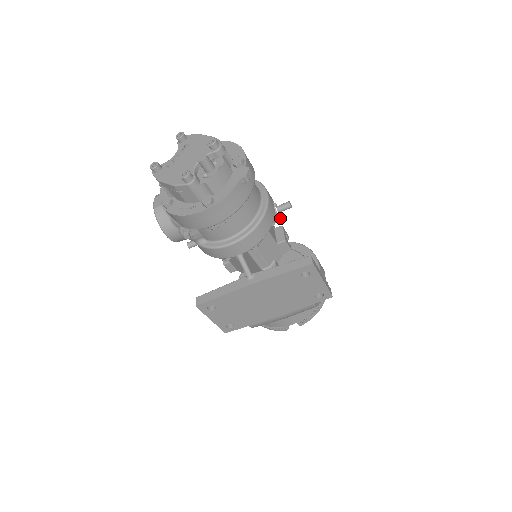
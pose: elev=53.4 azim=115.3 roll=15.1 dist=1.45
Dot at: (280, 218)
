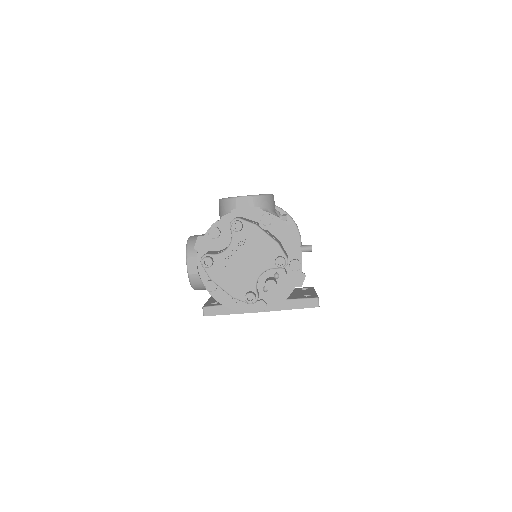
Dot at: occluded
